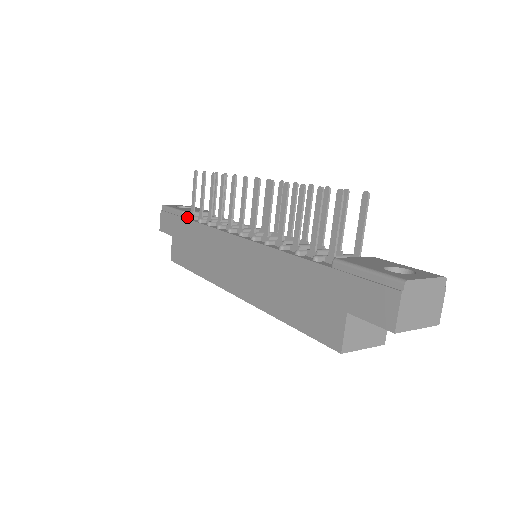
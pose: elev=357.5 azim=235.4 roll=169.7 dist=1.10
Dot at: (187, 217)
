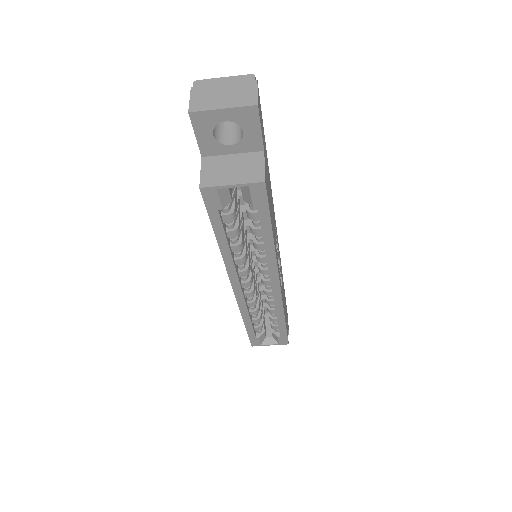
Dot at: occluded
